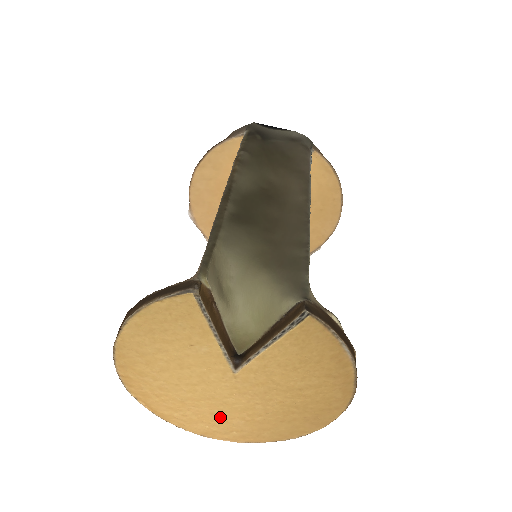
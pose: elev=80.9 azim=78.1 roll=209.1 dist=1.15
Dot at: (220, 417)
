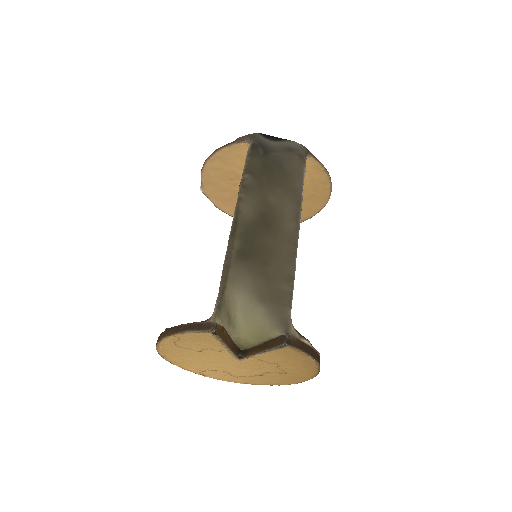
Dot at: (228, 374)
